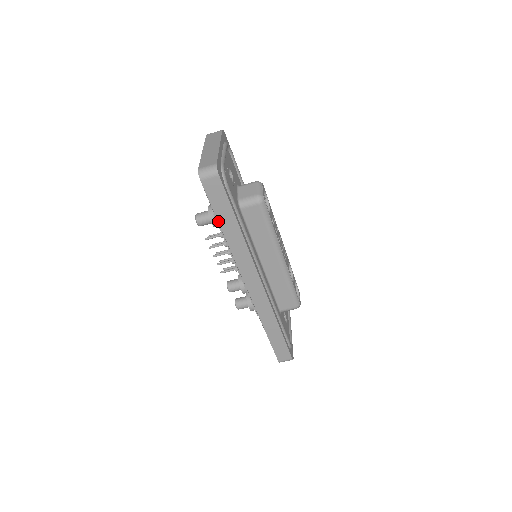
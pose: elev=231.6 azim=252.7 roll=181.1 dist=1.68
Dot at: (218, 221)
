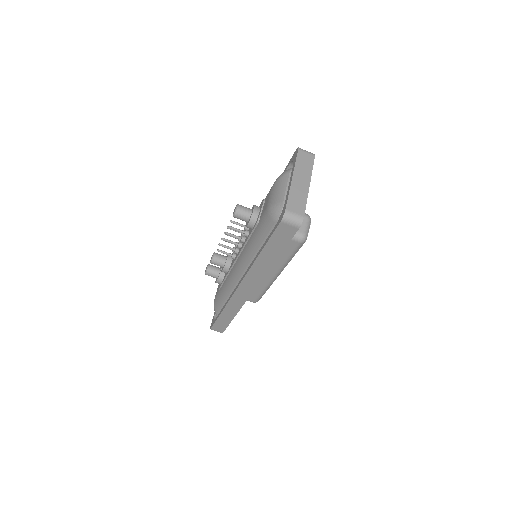
Dot at: (264, 248)
